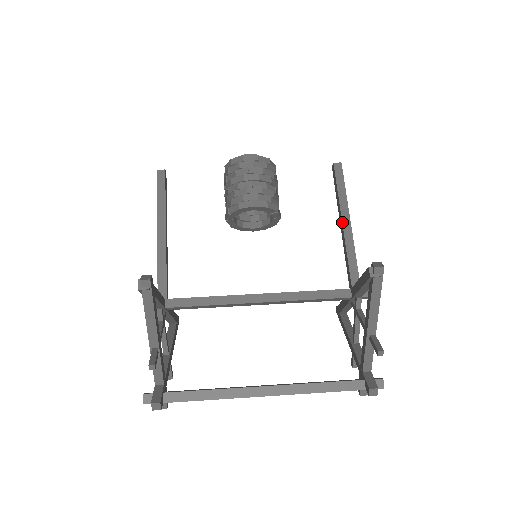
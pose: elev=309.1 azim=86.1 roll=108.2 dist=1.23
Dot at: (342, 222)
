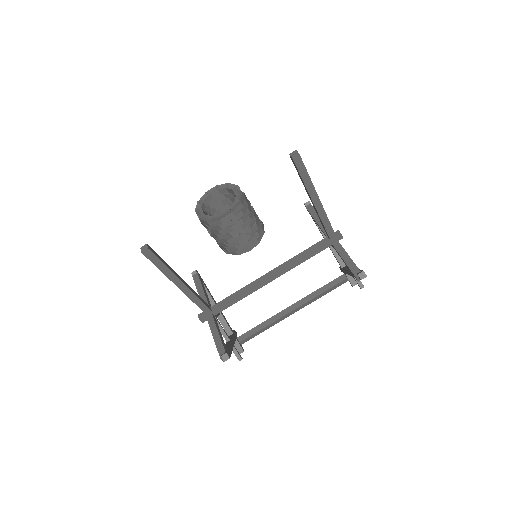
Dot at: (313, 203)
